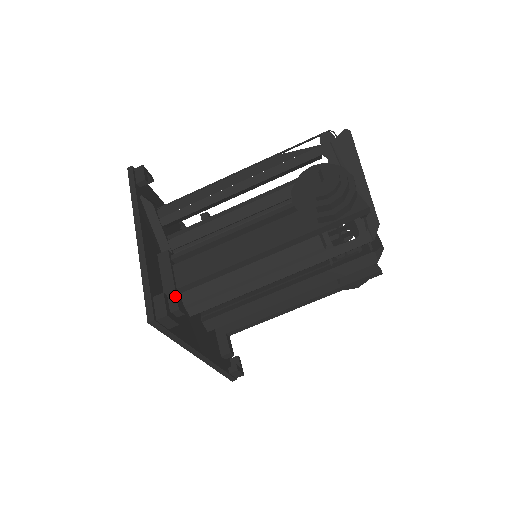
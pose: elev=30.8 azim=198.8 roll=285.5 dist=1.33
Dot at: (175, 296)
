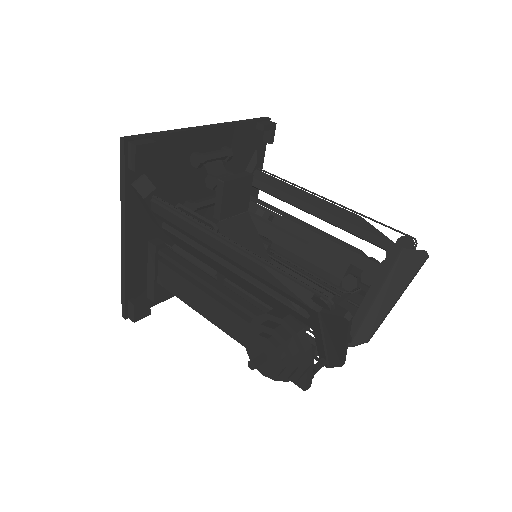
Dot at: (153, 291)
